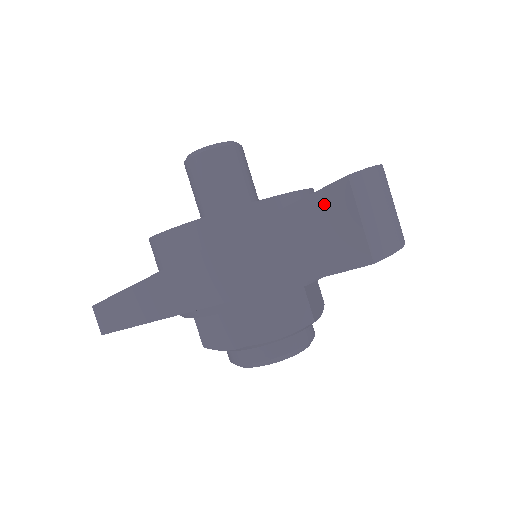
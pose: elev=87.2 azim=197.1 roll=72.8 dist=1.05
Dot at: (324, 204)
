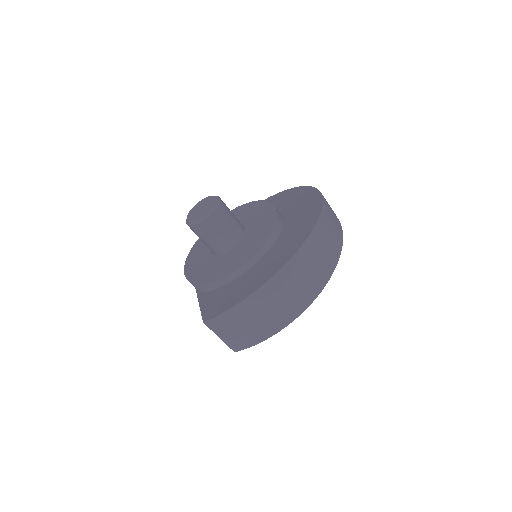
Dot at: occluded
